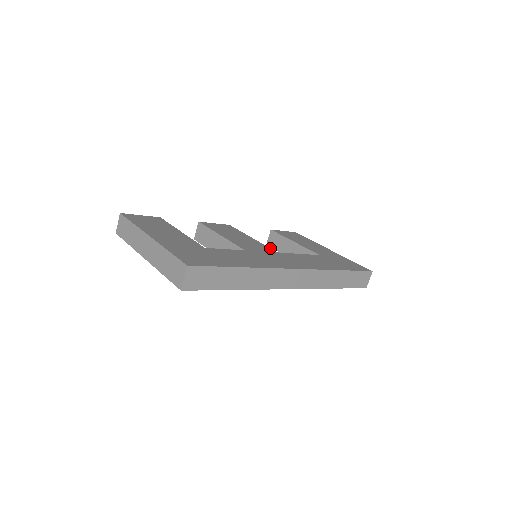
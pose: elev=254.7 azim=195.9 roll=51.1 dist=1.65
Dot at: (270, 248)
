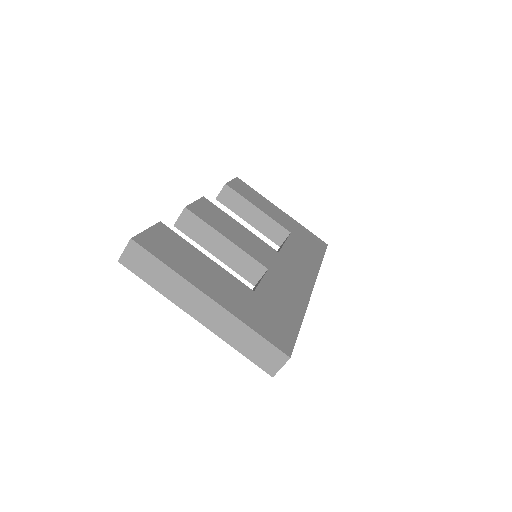
Dot at: (268, 245)
